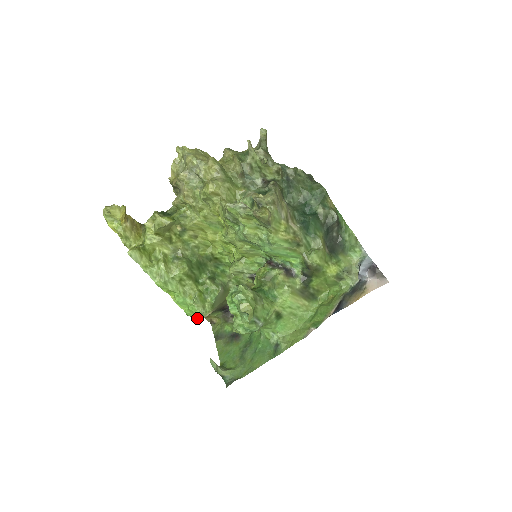
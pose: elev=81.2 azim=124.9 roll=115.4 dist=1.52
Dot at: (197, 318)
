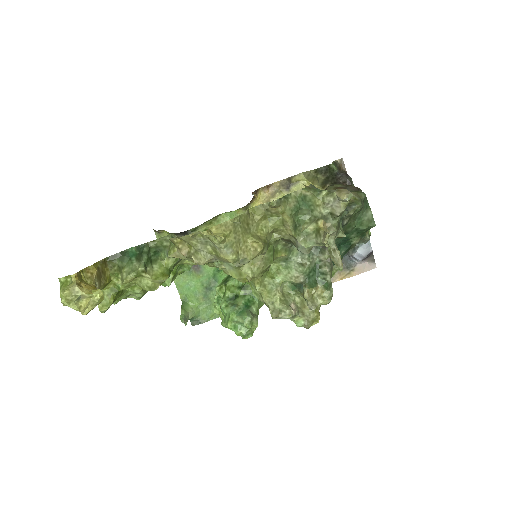
Dot at: occluded
